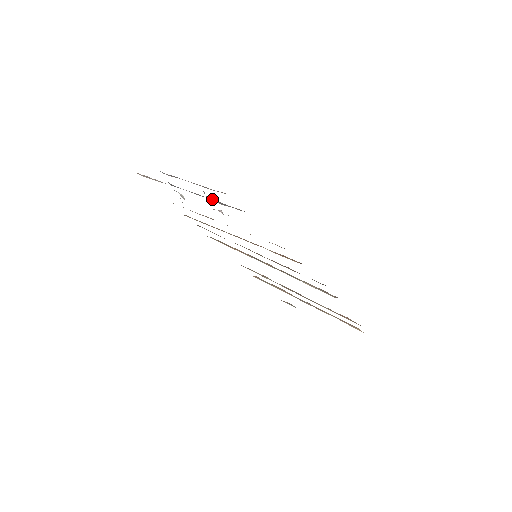
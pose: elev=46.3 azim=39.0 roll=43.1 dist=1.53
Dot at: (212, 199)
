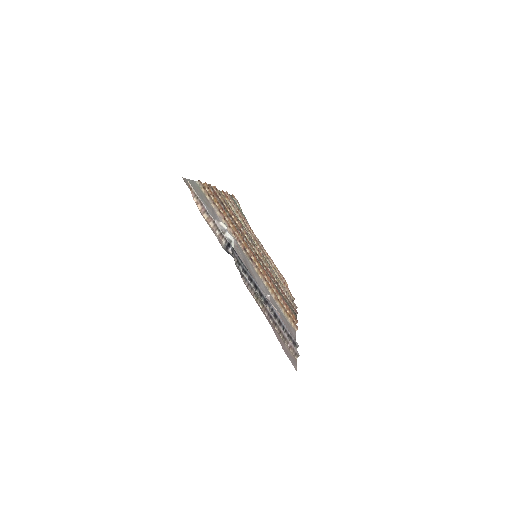
Dot at: (273, 309)
